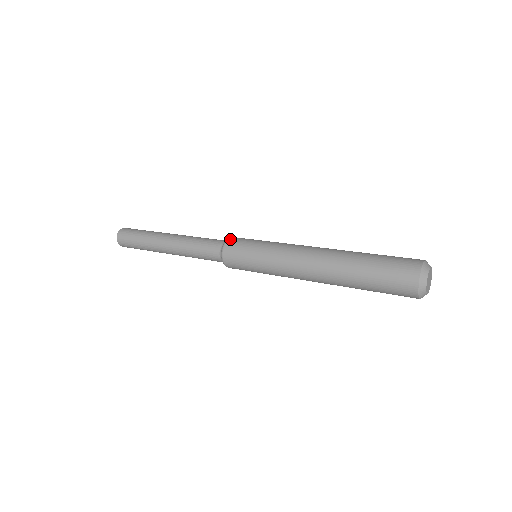
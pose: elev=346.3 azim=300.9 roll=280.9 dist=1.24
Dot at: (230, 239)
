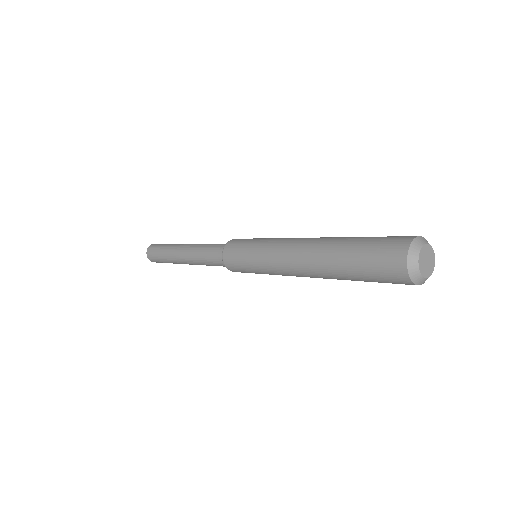
Dot at: occluded
